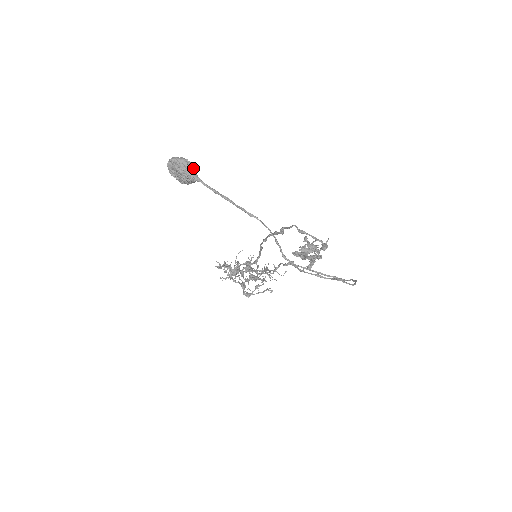
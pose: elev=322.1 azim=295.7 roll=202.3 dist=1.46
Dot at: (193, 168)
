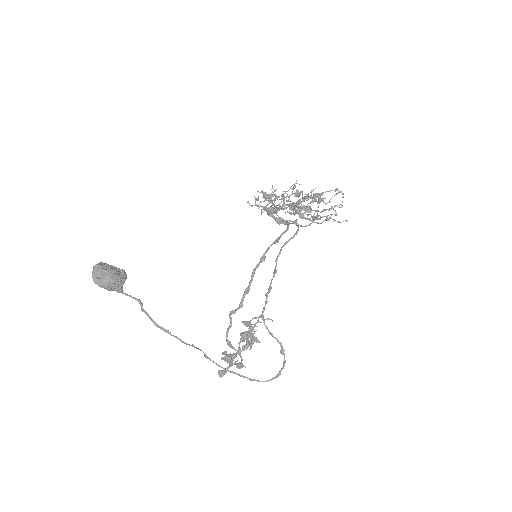
Dot at: (112, 288)
